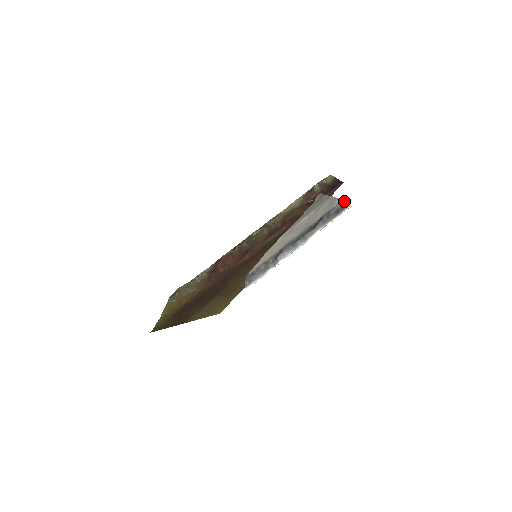
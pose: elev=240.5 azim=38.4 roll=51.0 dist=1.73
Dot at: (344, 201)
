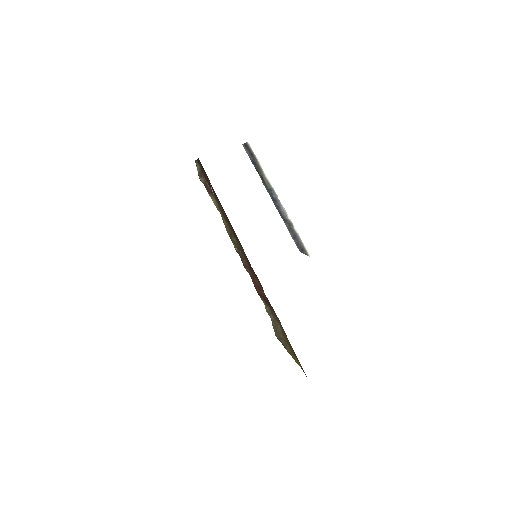
Dot at: (243, 145)
